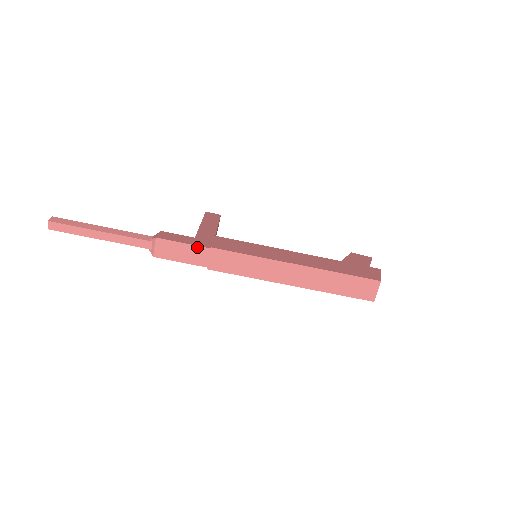
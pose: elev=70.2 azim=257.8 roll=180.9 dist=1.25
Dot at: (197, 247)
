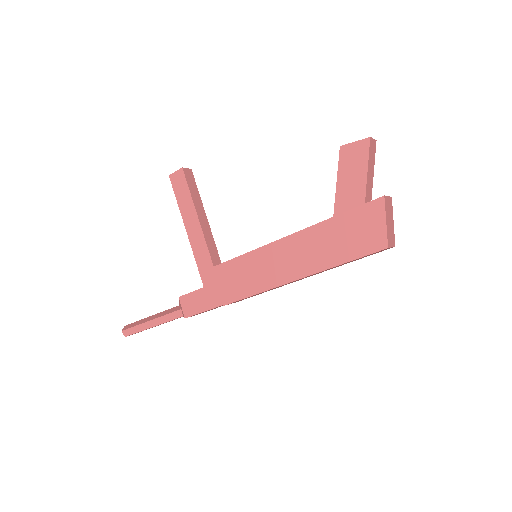
Dot at: occluded
